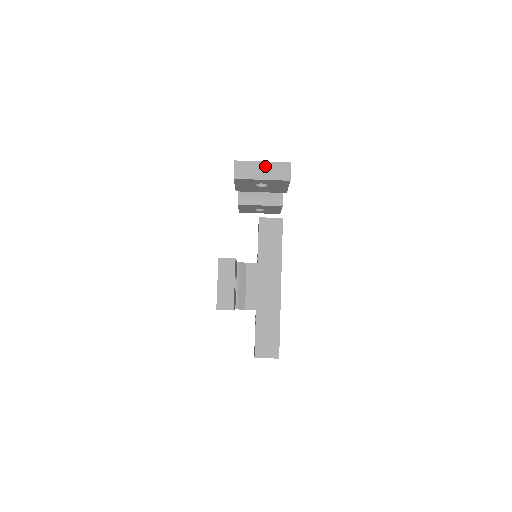
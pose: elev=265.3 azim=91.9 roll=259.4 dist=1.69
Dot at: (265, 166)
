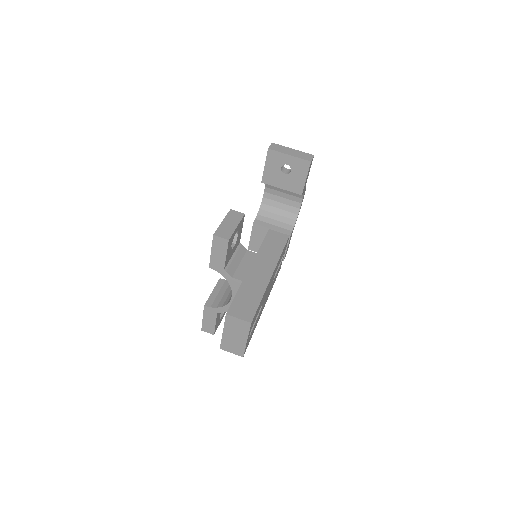
Dot at: (294, 151)
